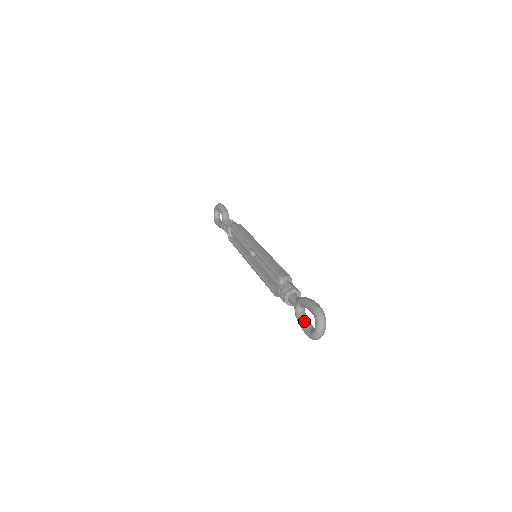
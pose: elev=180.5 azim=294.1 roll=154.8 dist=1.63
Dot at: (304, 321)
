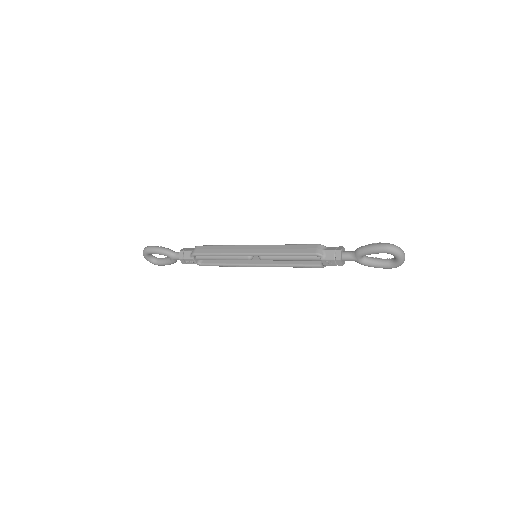
Dot at: (376, 262)
